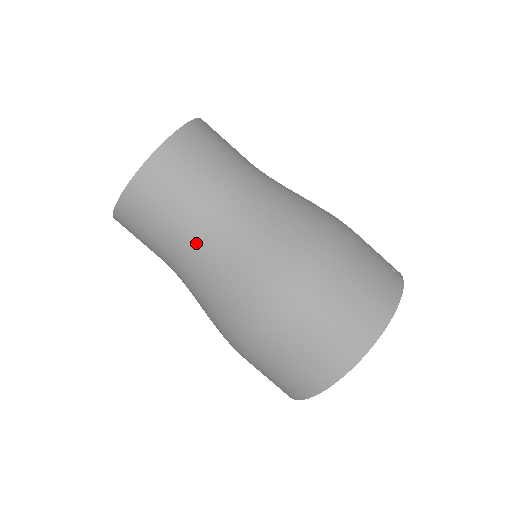
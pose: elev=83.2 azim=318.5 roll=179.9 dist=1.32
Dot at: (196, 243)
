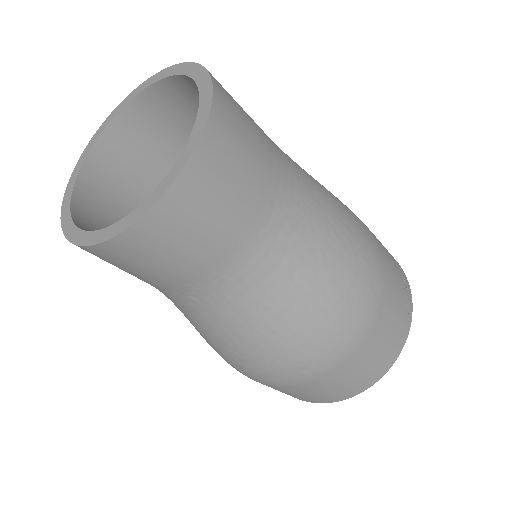
Dot at: (188, 302)
